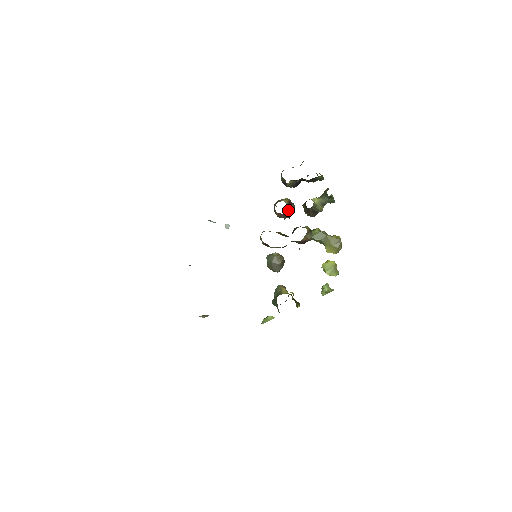
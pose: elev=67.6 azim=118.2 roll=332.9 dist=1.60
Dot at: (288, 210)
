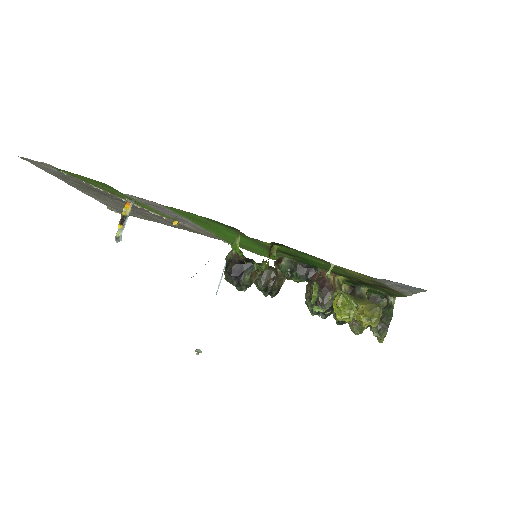
Dot at: occluded
